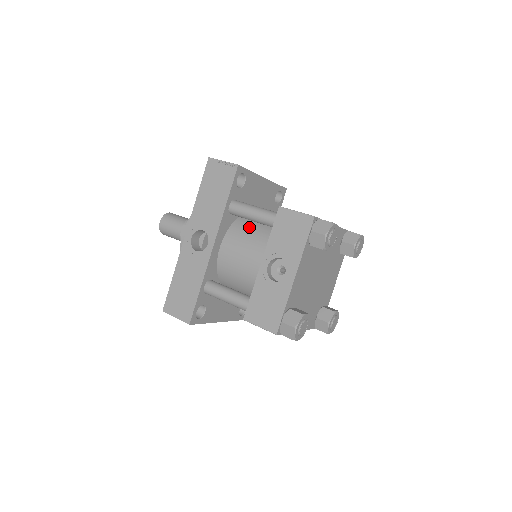
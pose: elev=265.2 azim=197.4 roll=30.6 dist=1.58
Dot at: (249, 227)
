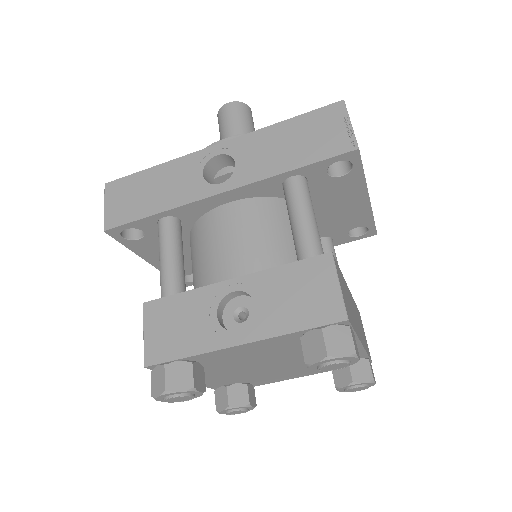
Dot at: (281, 224)
